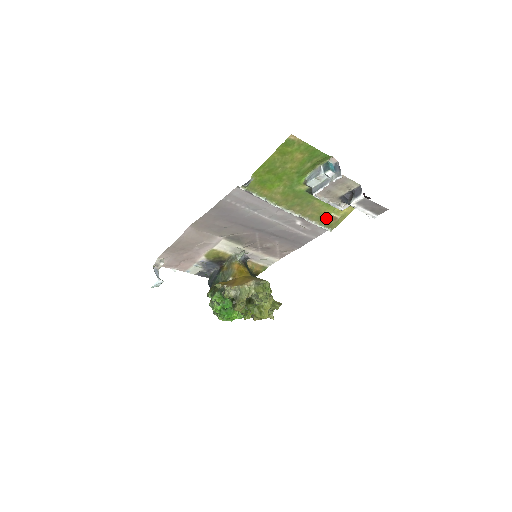
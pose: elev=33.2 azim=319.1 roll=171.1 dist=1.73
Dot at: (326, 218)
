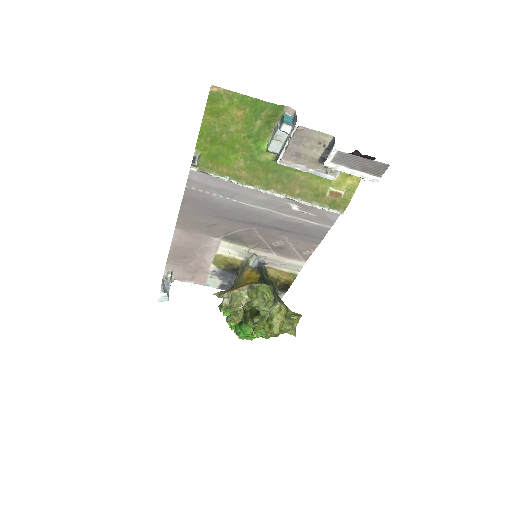
Dot at: (325, 196)
